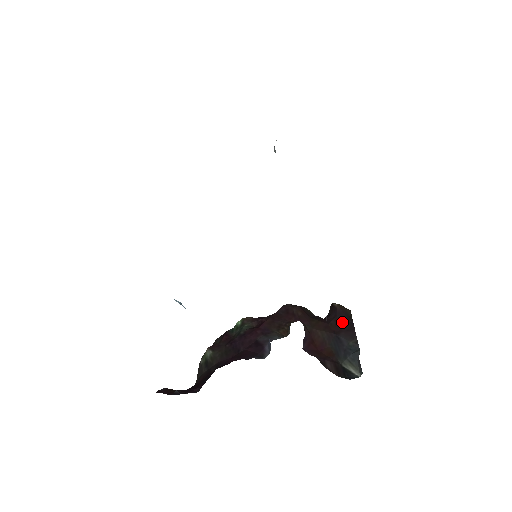
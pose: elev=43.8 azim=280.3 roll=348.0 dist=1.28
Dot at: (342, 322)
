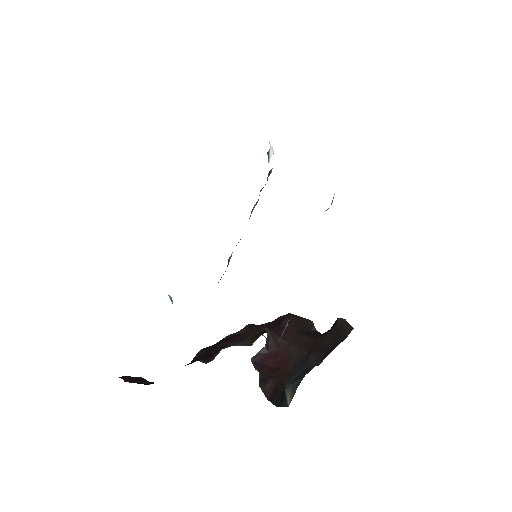
Dot at: (328, 340)
